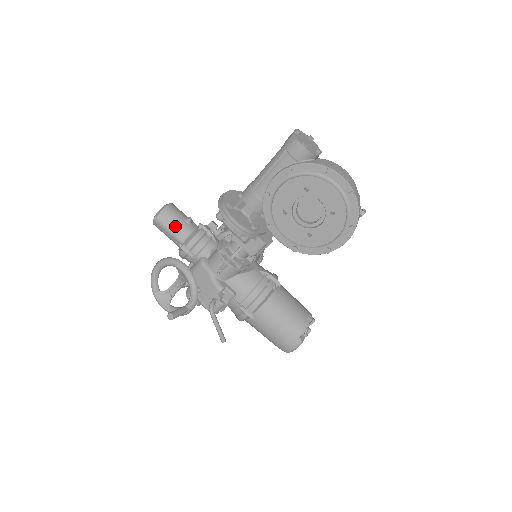
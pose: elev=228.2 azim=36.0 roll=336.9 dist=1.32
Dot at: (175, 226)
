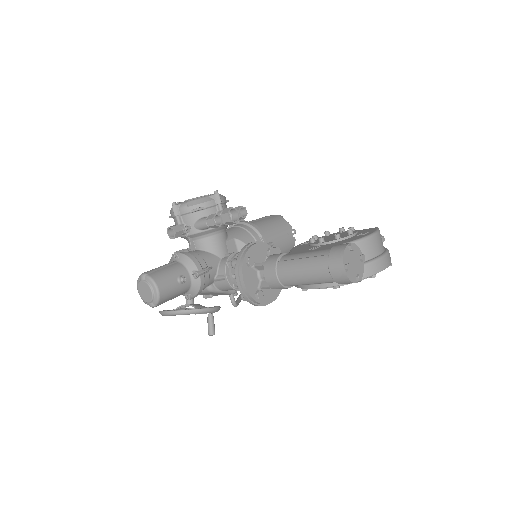
Dot at: (175, 296)
